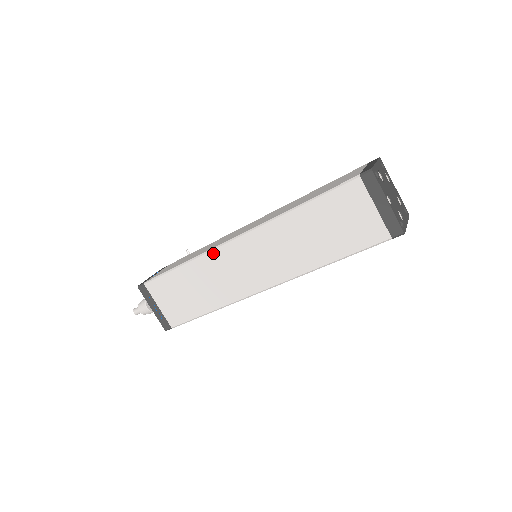
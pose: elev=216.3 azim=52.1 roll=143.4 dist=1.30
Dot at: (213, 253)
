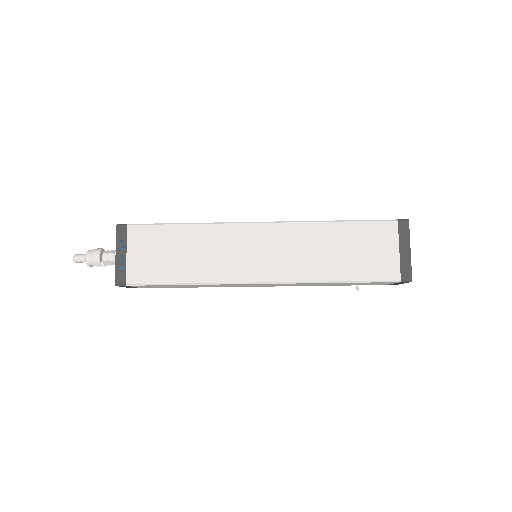
Dot at: (230, 226)
